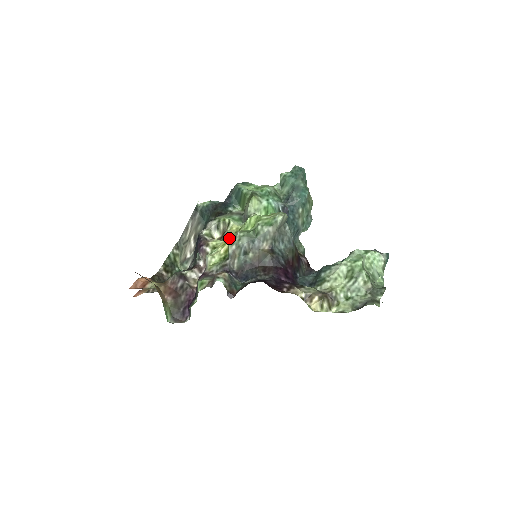
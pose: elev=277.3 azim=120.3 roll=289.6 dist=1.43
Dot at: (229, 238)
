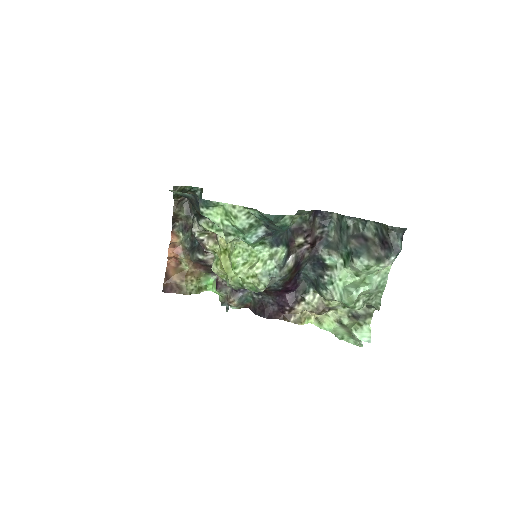
Dot at: (224, 270)
